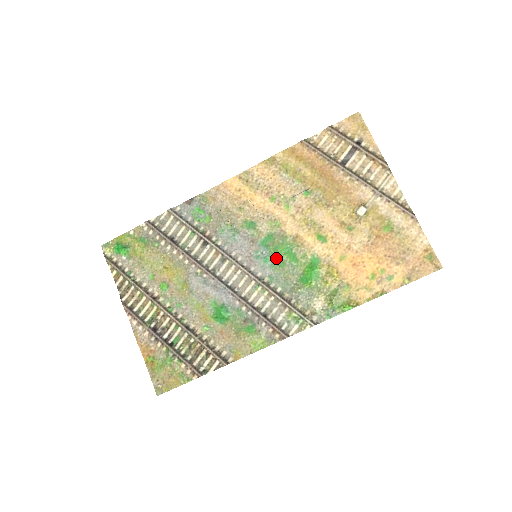
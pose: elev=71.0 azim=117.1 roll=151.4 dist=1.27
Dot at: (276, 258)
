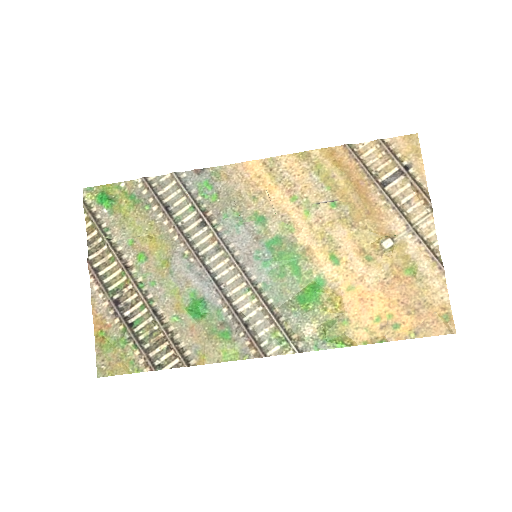
Dot at: (278, 265)
